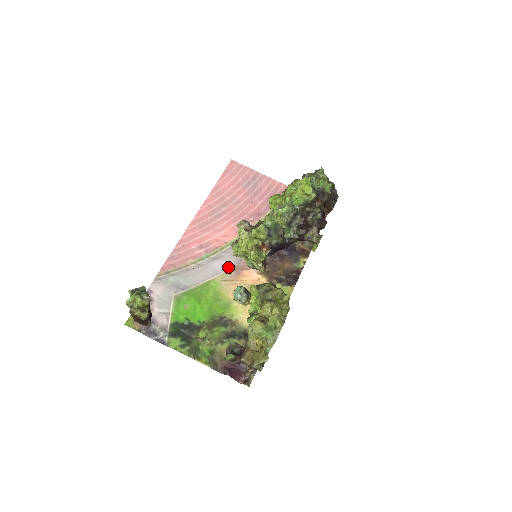
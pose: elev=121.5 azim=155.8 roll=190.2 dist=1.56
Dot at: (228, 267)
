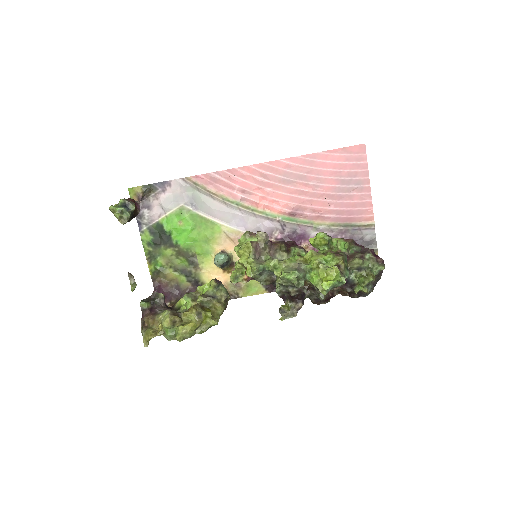
Dot at: (243, 228)
